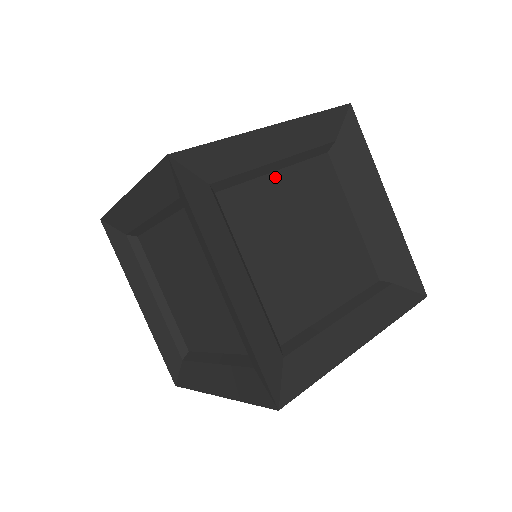
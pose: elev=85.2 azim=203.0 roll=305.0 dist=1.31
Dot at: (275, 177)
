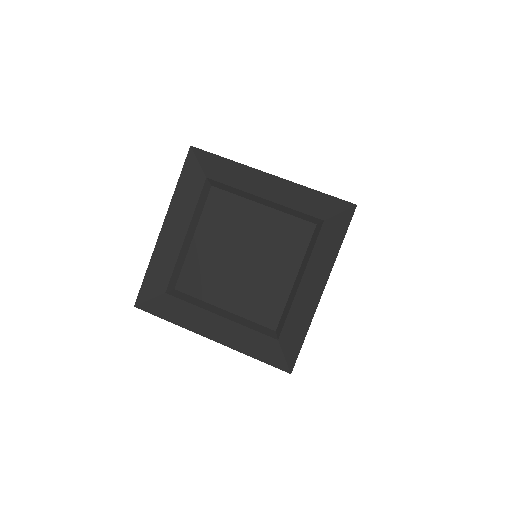
Dot at: (258, 207)
